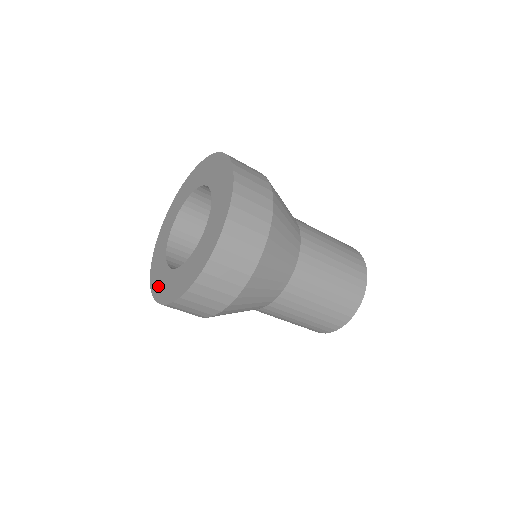
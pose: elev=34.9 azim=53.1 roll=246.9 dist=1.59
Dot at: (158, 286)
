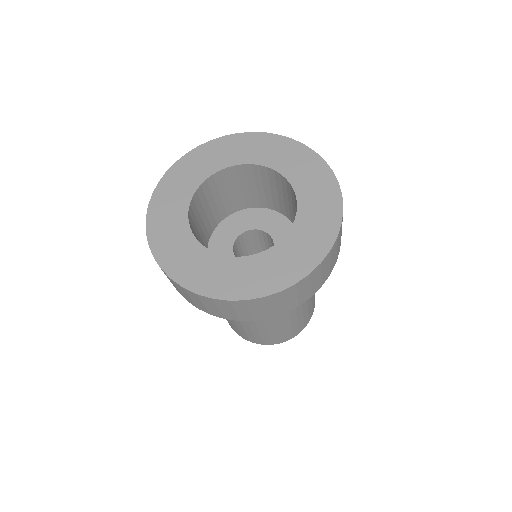
Dot at: (240, 284)
